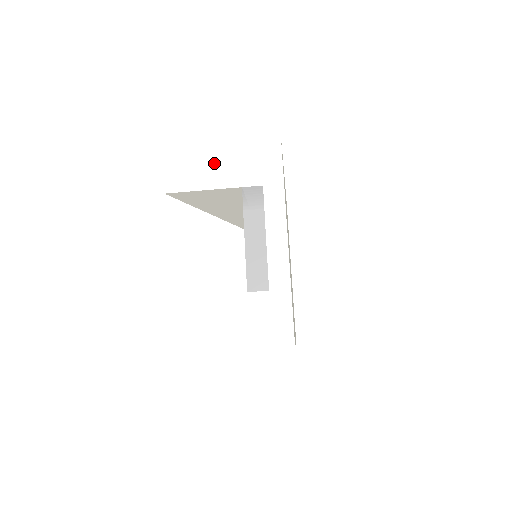
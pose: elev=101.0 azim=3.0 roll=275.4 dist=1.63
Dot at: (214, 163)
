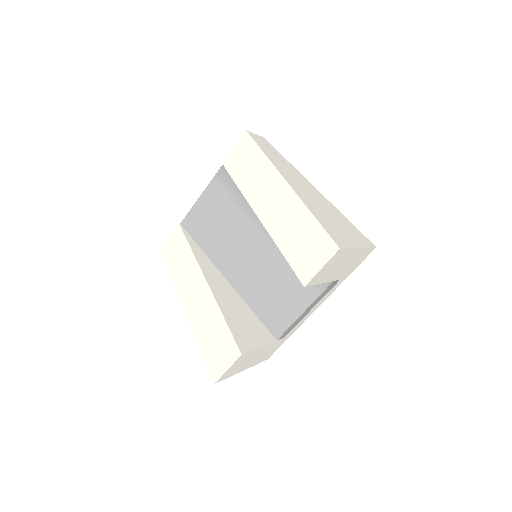
Dot at: (342, 265)
